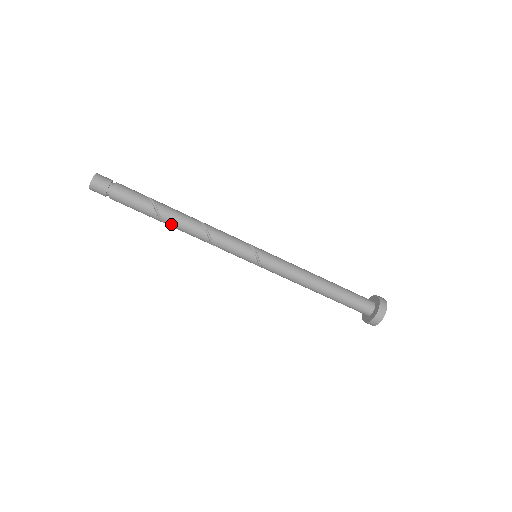
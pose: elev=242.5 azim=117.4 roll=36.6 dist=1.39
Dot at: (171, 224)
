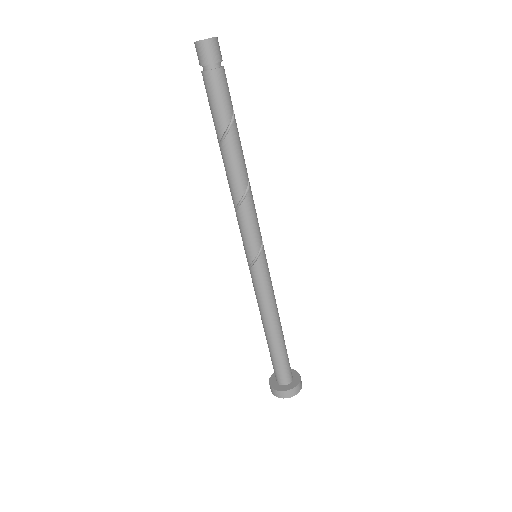
Dot at: (224, 157)
